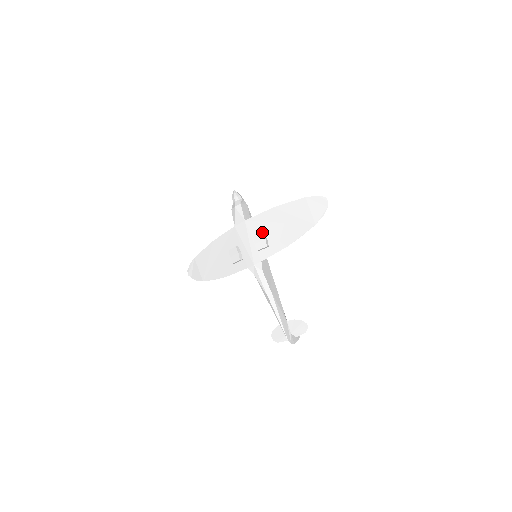
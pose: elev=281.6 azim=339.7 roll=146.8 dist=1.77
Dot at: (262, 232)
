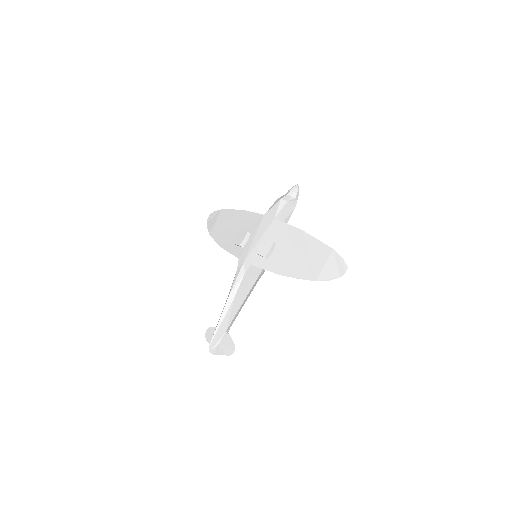
Dot at: (275, 242)
